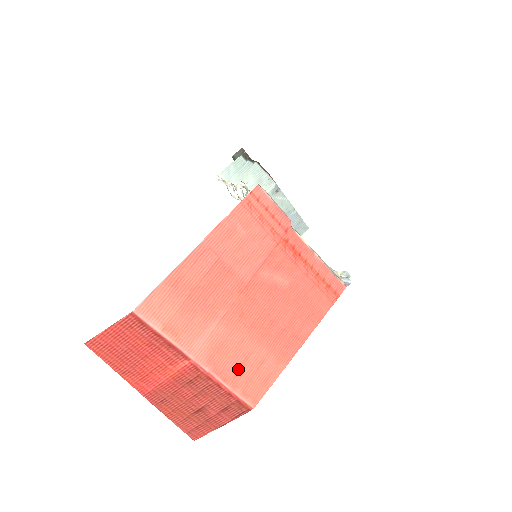
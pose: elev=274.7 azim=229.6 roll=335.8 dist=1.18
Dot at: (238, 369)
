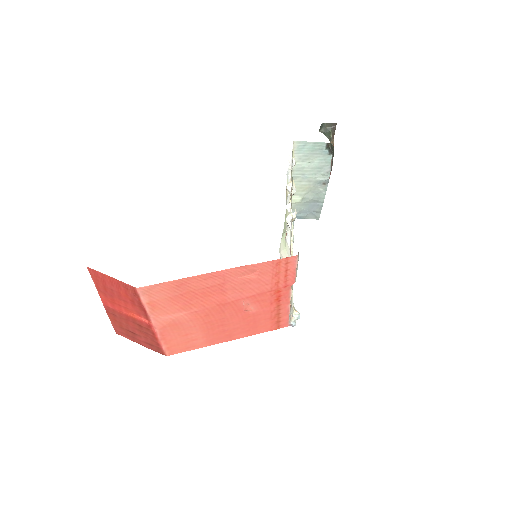
Dot at: (176, 337)
